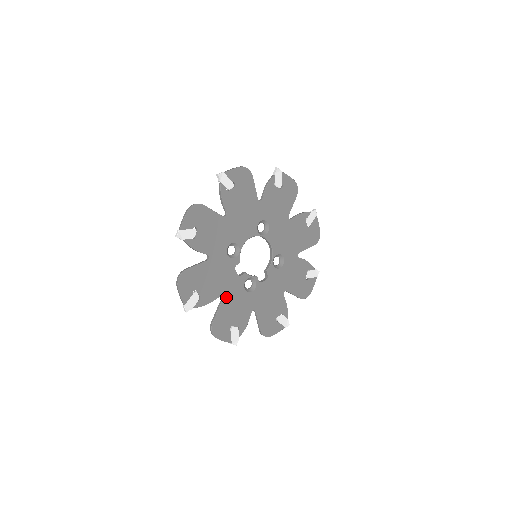
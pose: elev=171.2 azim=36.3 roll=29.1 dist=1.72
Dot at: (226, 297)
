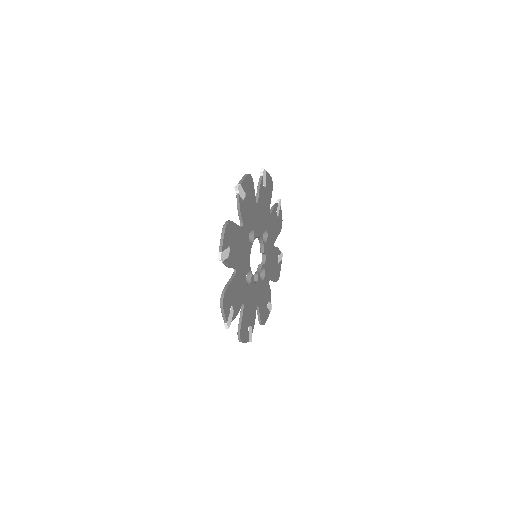
Dot at: (258, 302)
